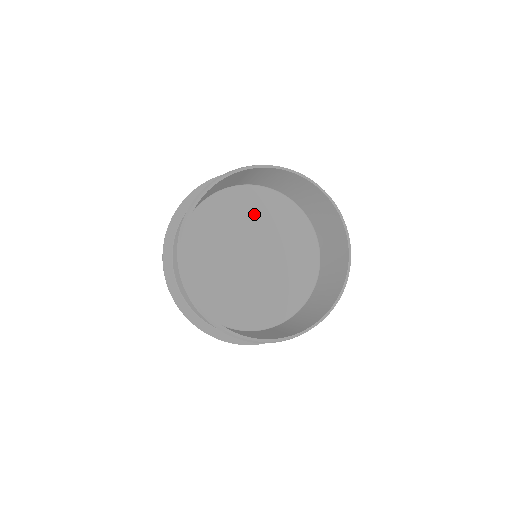
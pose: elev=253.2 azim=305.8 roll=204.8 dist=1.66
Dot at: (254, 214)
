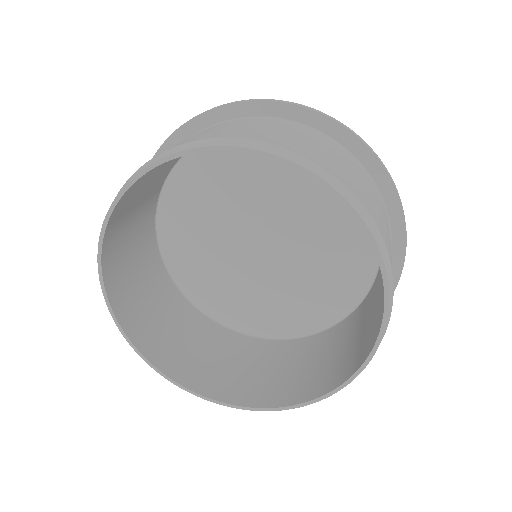
Dot at: (253, 177)
